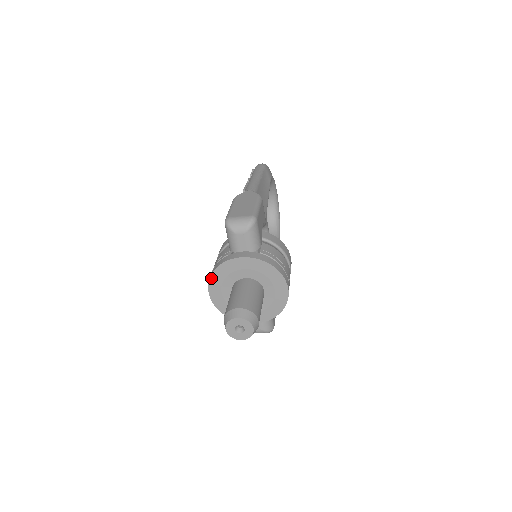
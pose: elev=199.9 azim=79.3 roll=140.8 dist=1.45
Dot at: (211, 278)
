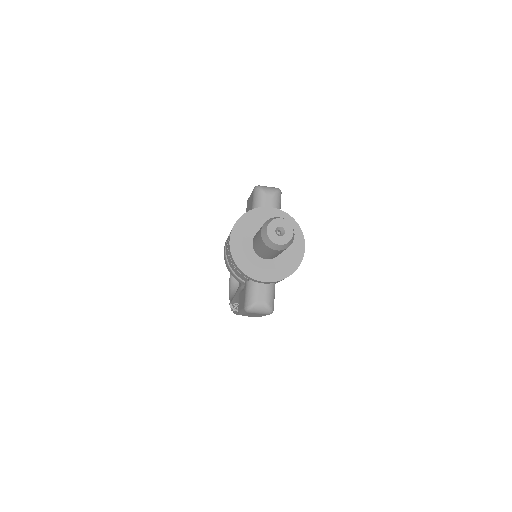
Dot at: (237, 223)
